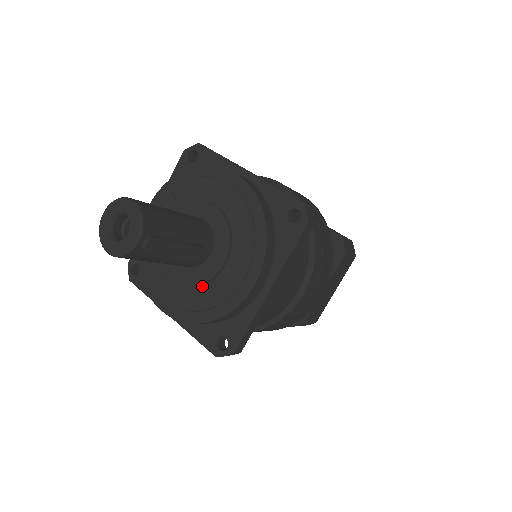
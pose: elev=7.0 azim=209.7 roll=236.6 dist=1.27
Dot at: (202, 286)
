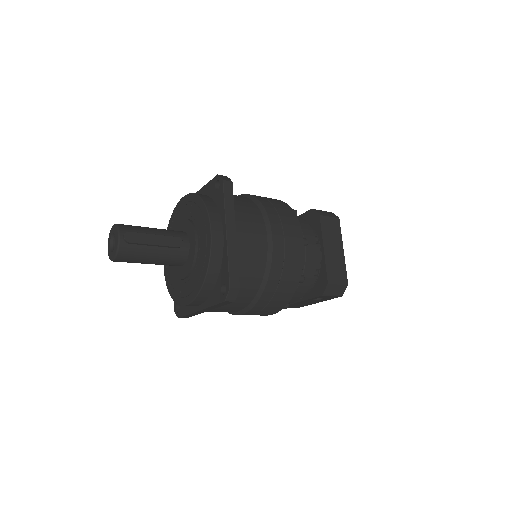
Dot at: (195, 265)
